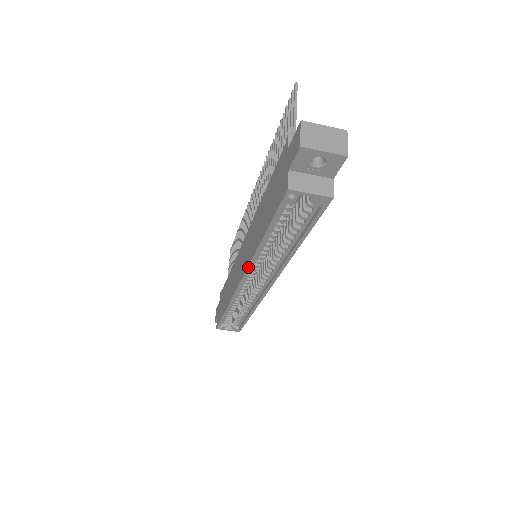
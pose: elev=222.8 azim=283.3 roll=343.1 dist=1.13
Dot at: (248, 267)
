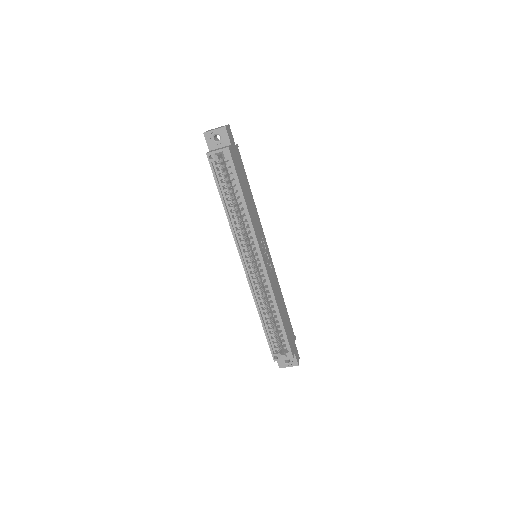
Dot at: (235, 242)
